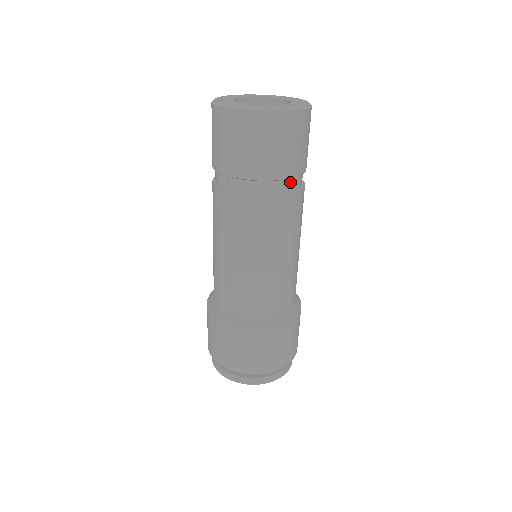
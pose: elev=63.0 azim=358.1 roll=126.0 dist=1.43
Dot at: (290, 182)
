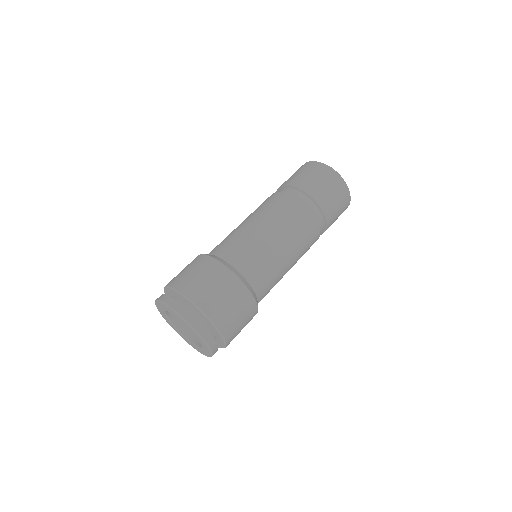
Dot at: (322, 229)
